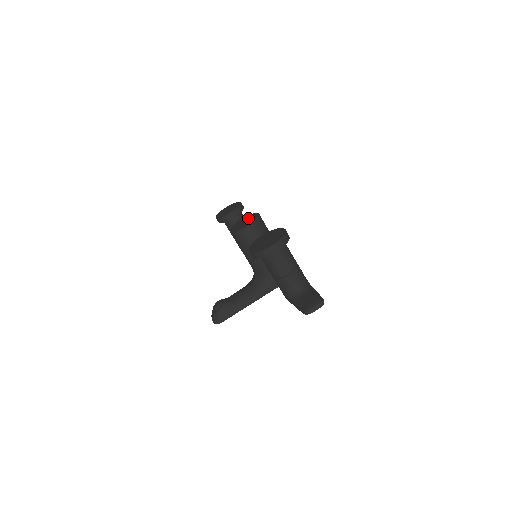
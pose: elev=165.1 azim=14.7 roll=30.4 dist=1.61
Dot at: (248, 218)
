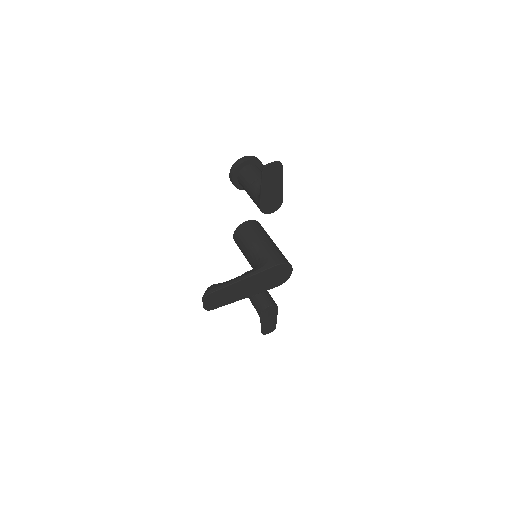
Dot at: occluded
